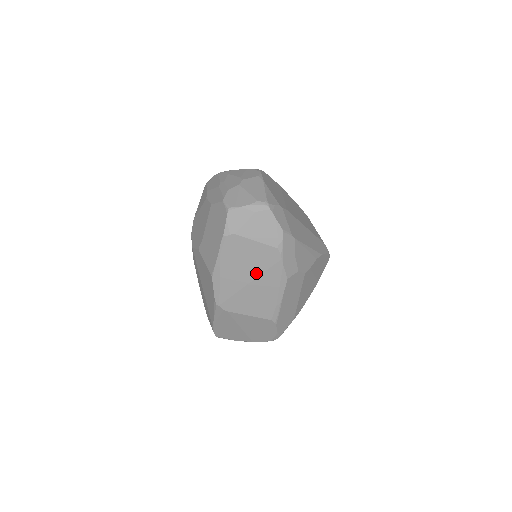
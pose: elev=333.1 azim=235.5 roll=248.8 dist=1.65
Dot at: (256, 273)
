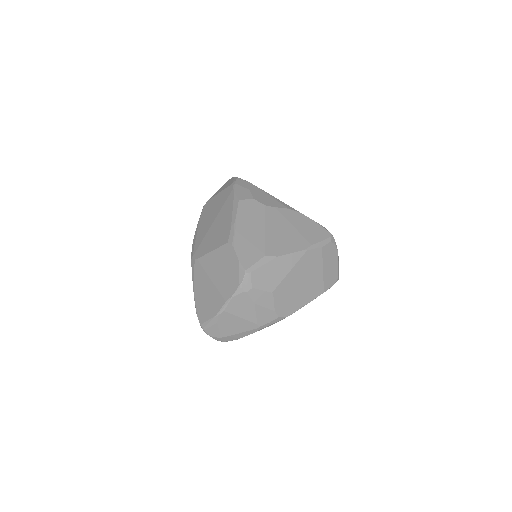
Dot at: (218, 212)
